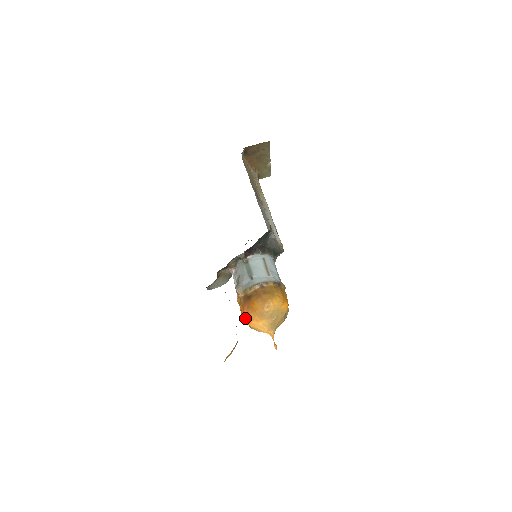
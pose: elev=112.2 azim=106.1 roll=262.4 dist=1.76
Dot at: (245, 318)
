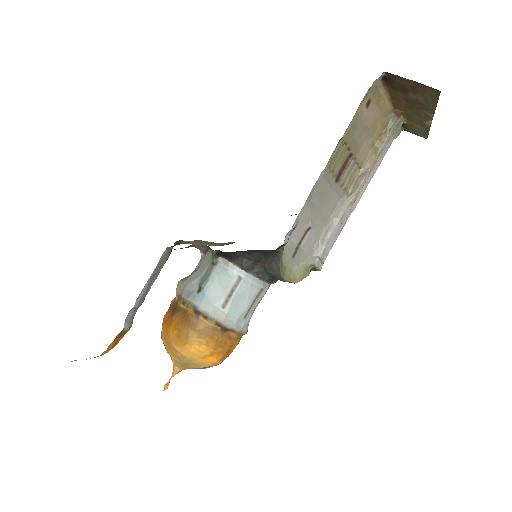
Dot at: (162, 324)
